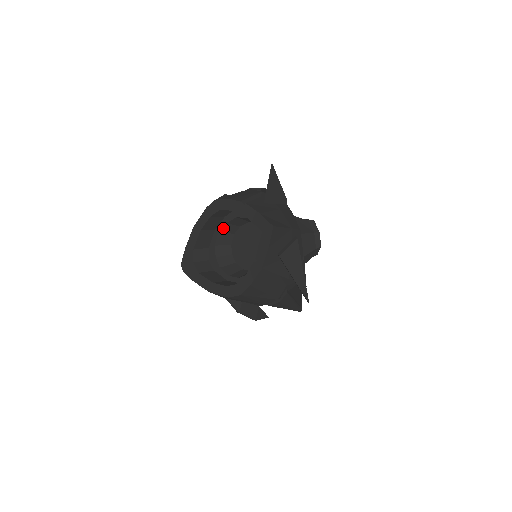
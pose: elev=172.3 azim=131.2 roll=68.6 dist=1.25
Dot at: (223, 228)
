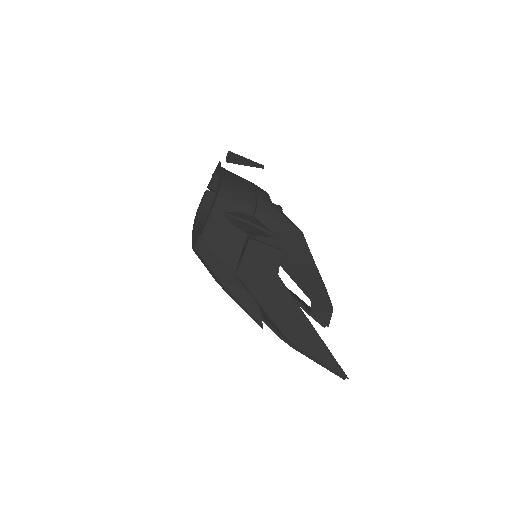
Dot at: occluded
